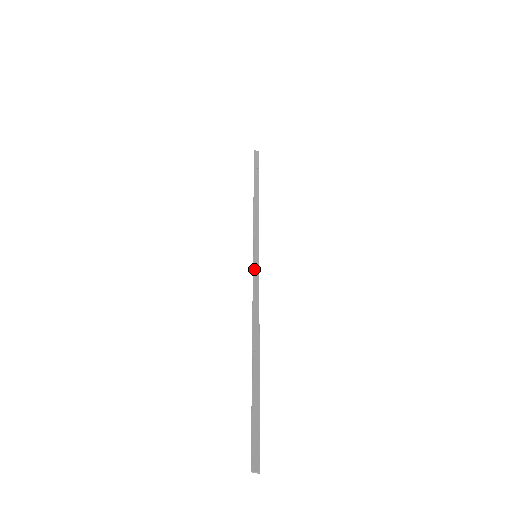
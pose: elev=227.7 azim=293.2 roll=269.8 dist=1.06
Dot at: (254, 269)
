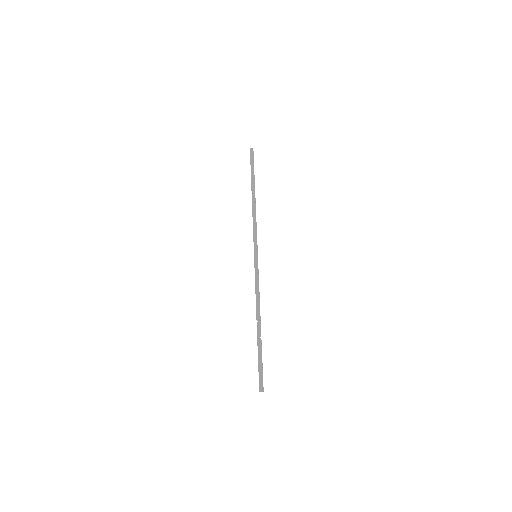
Dot at: (255, 268)
